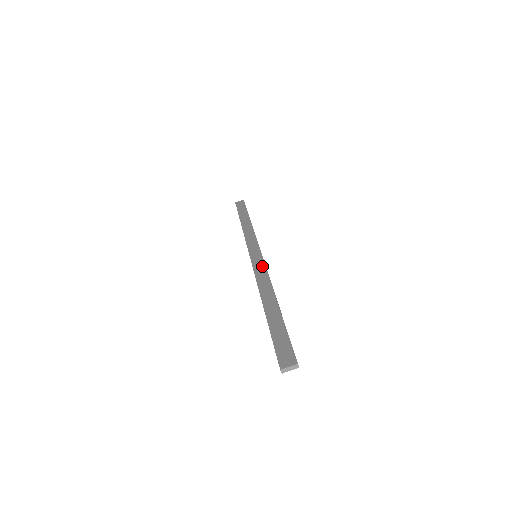
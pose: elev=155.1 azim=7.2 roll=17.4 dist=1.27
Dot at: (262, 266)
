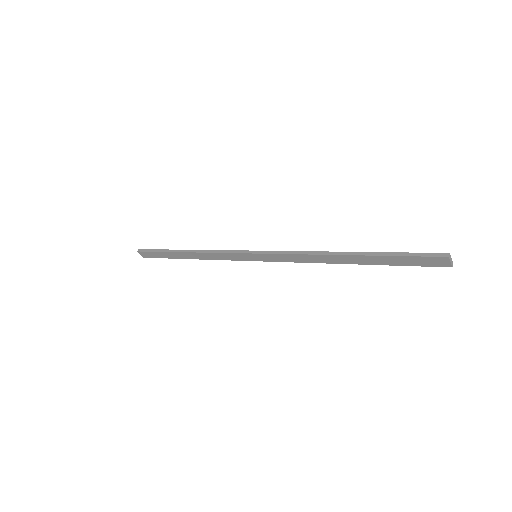
Dot at: occluded
